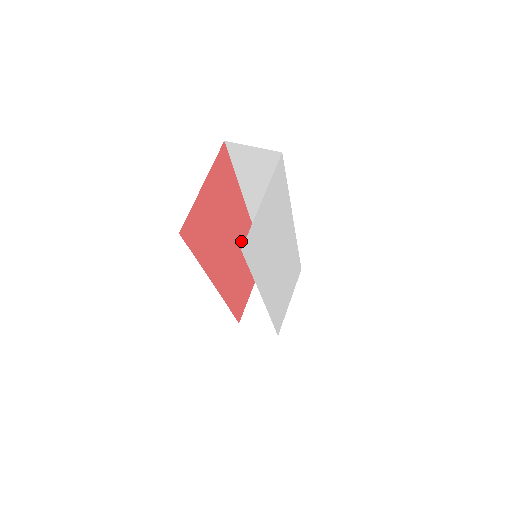
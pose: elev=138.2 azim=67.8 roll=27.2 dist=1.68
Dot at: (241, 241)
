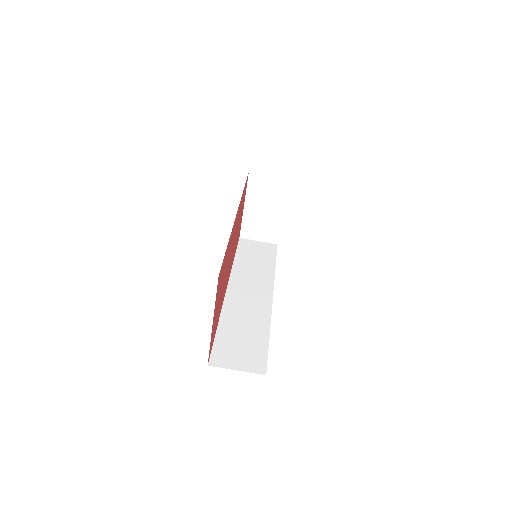
Dot at: (235, 231)
